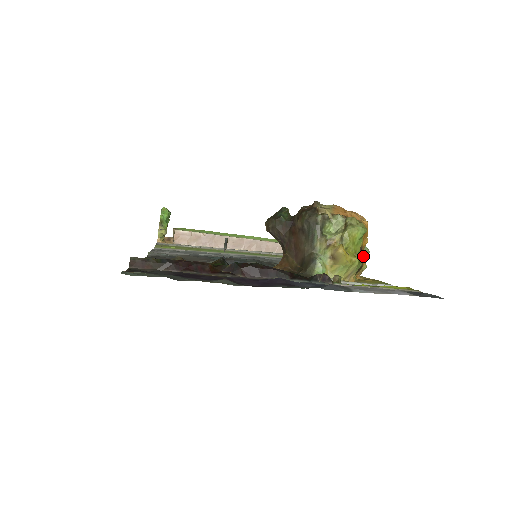
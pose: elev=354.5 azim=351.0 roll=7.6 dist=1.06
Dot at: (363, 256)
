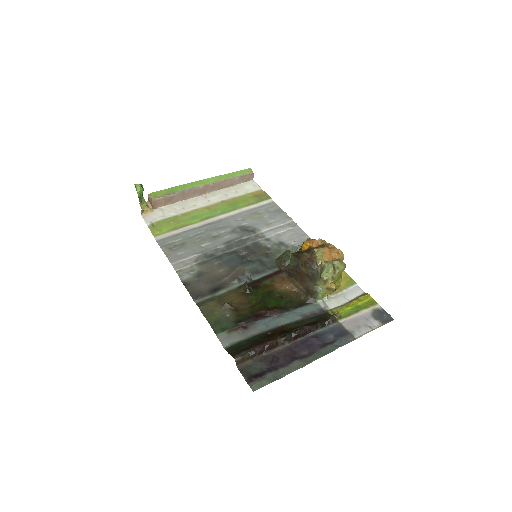
Dot at: (341, 275)
